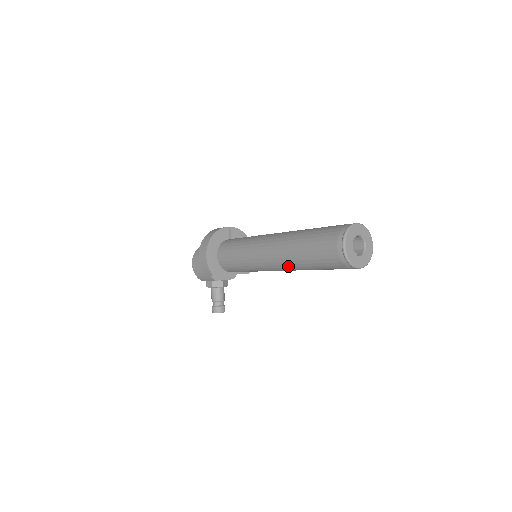
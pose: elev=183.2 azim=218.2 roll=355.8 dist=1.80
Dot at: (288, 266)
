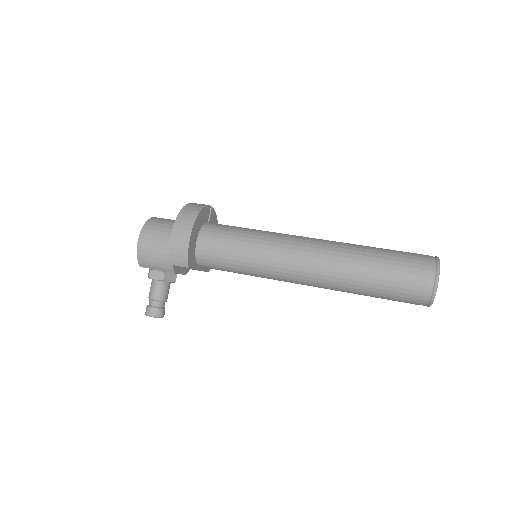
Dot at: (330, 283)
